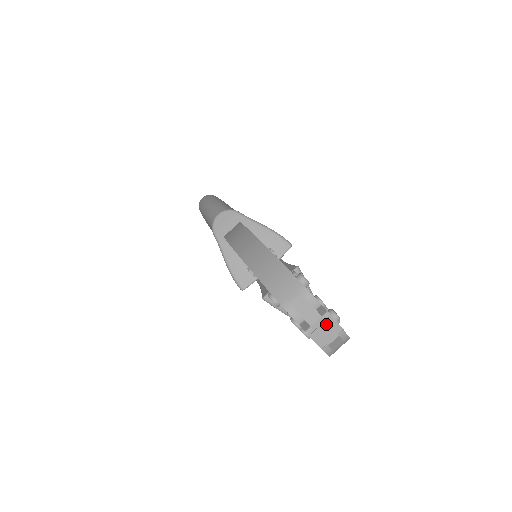
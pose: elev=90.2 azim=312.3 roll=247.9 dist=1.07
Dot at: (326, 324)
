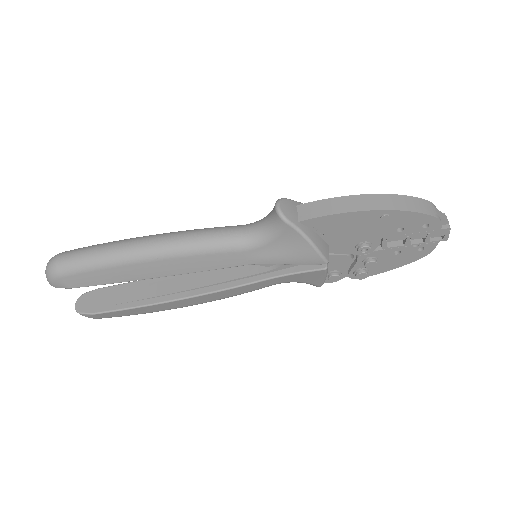
Dot at: occluded
